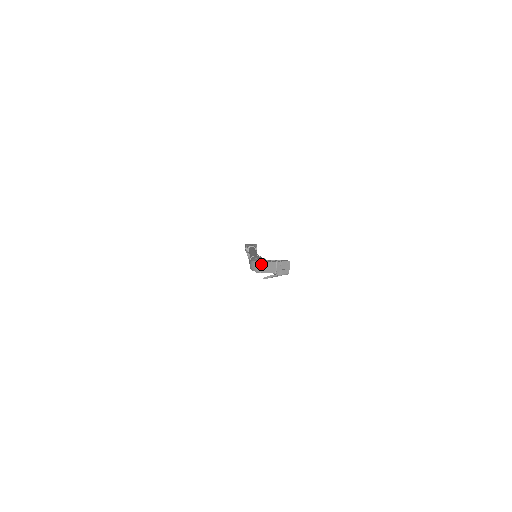
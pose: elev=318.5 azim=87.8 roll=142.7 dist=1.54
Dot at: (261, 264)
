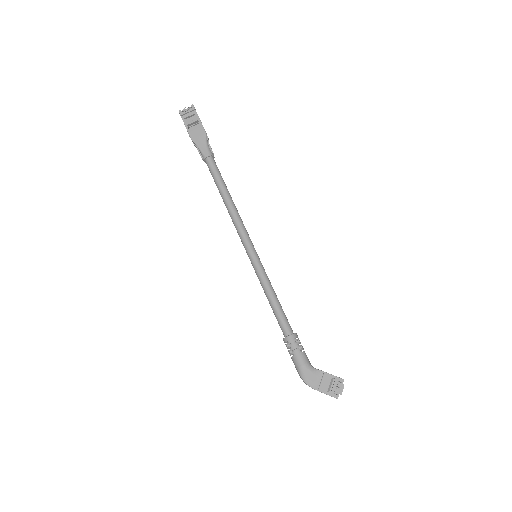
Dot at: occluded
